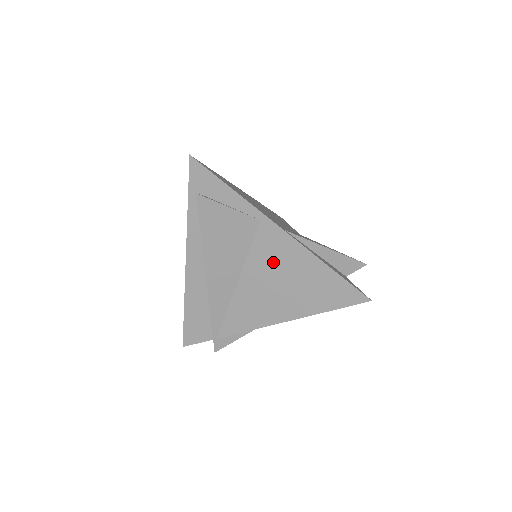
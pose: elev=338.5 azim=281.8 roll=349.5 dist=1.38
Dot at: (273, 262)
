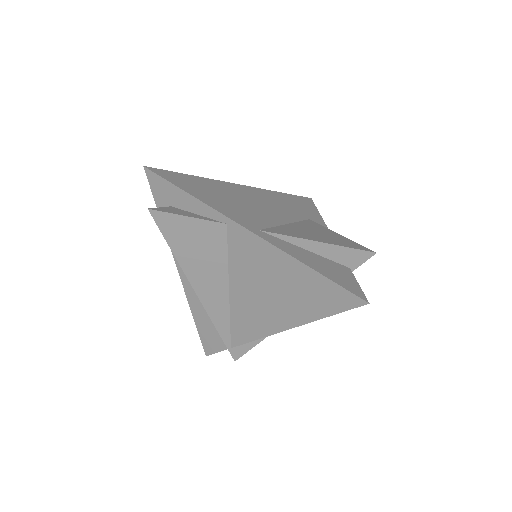
Dot at: (253, 267)
